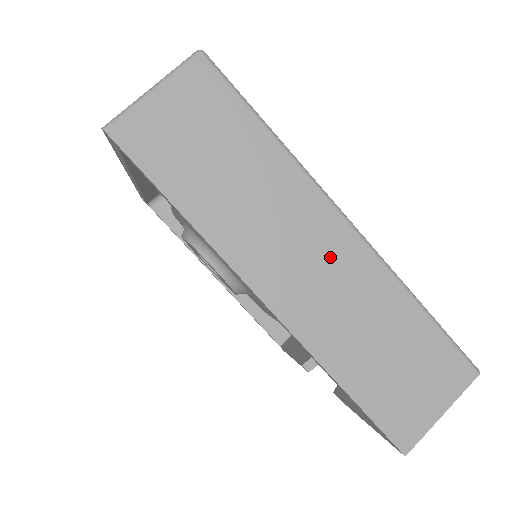
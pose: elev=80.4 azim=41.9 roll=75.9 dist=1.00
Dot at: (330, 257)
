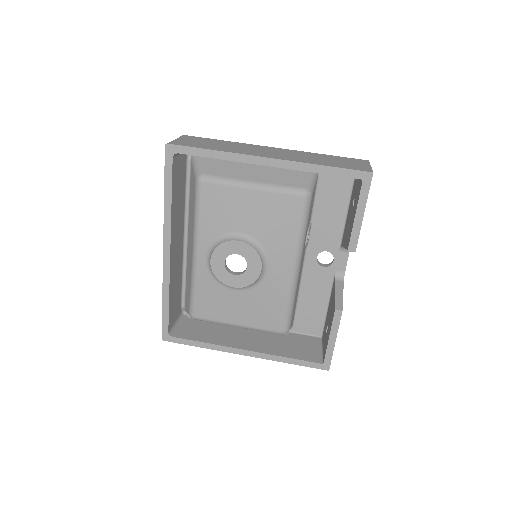
Dot at: (278, 151)
